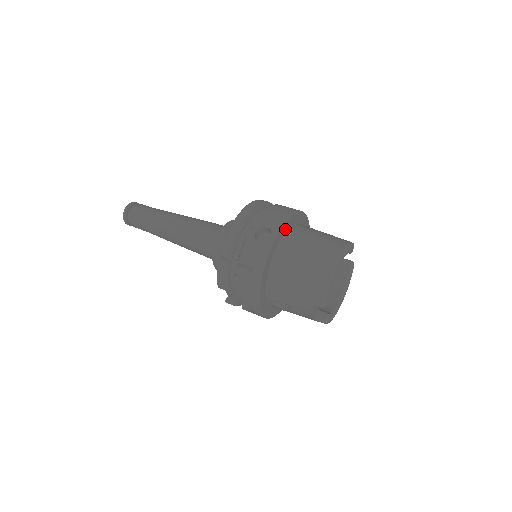
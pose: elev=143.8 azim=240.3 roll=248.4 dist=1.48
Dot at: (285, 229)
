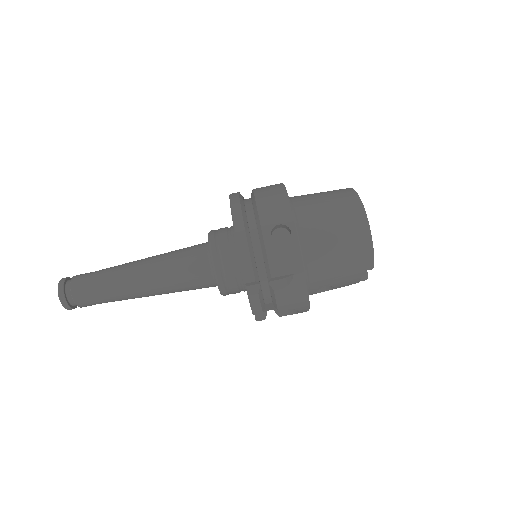
Dot at: occluded
